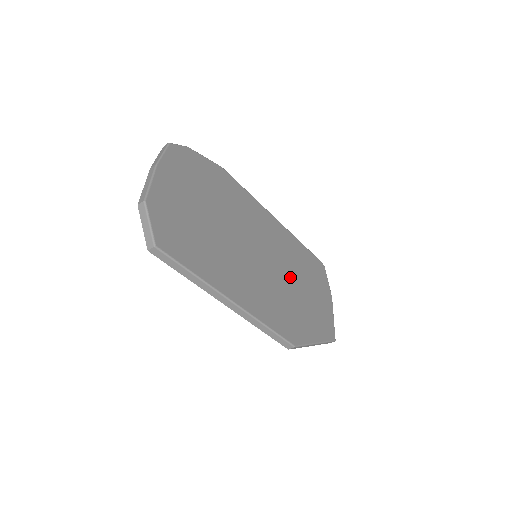
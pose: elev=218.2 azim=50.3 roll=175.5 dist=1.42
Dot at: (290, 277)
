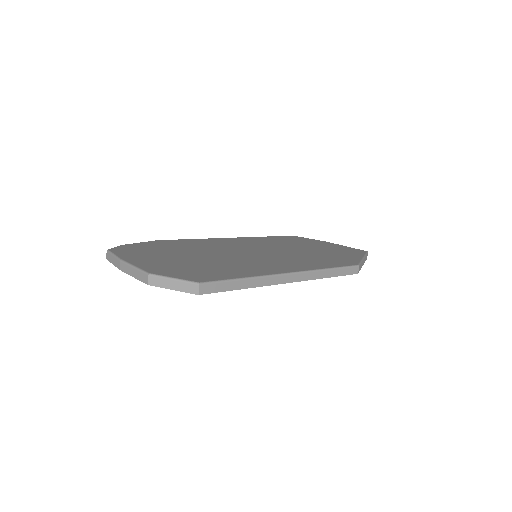
Dot at: (291, 249)
